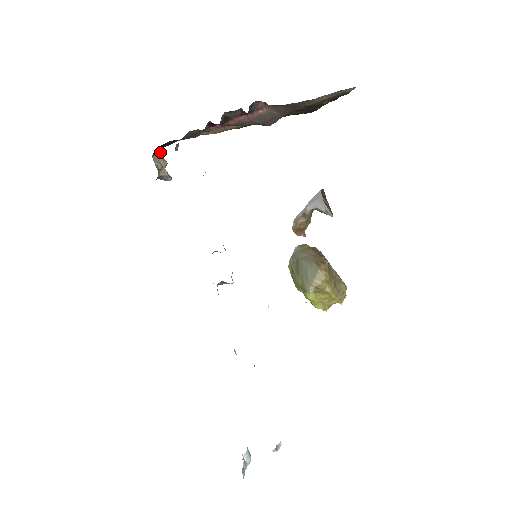
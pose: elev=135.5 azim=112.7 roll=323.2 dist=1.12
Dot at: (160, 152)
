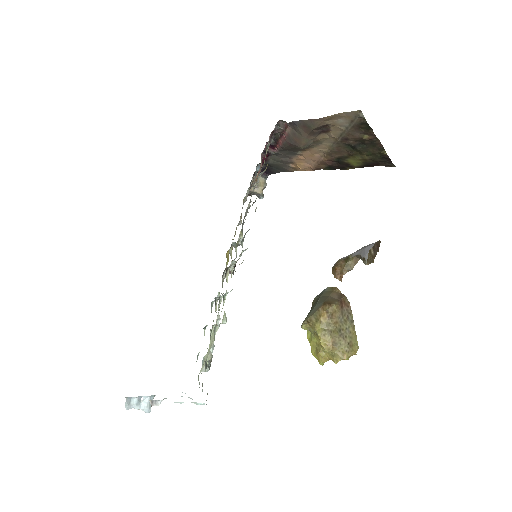
Dot at: (264, 177)
